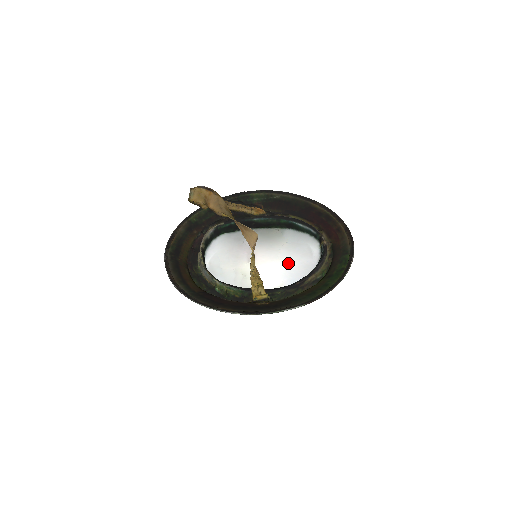
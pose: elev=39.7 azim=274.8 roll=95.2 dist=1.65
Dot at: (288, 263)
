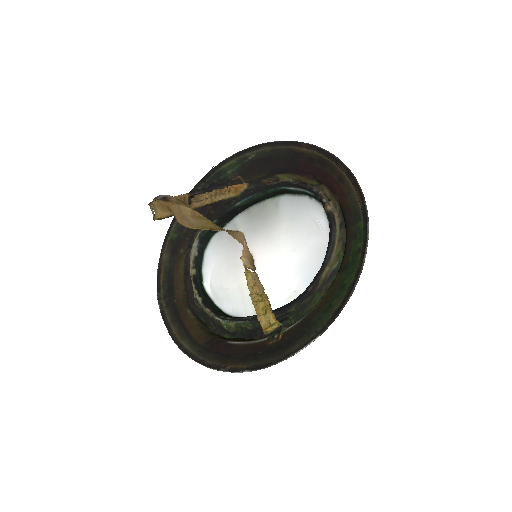
Dot at: (294, 254)
